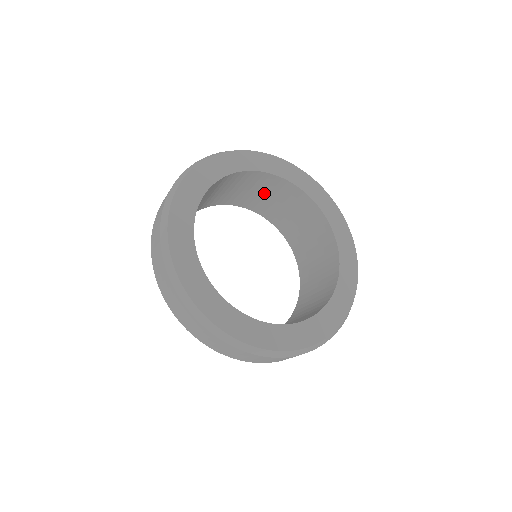
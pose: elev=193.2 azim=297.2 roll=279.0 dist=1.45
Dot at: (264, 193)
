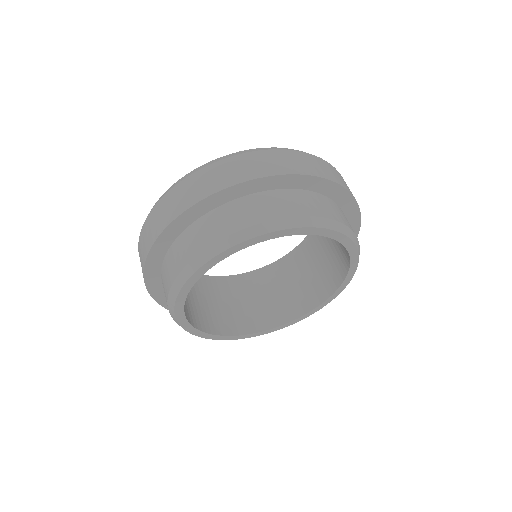
Dot at: (295, 282)
